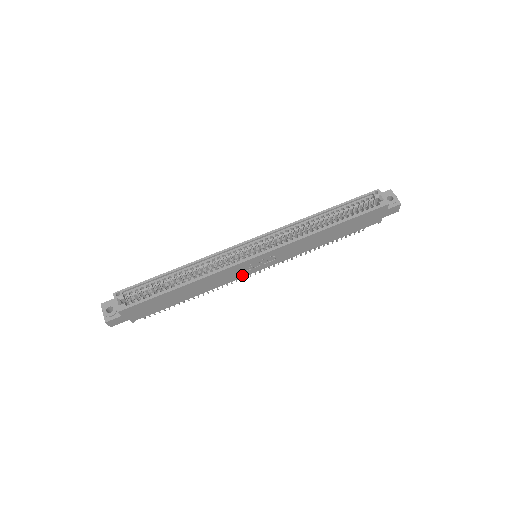
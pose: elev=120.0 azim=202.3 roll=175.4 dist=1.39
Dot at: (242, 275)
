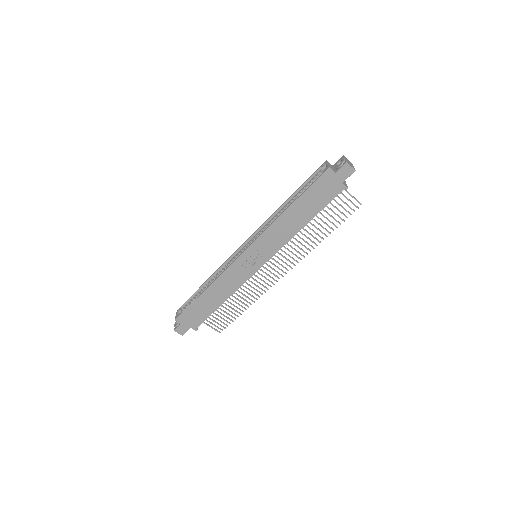
Dot at: (249, 274)
